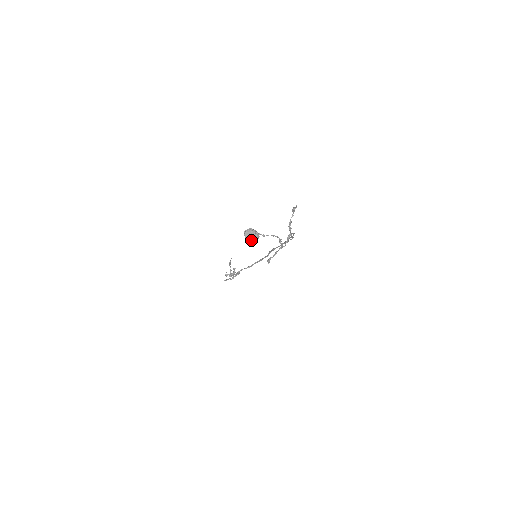
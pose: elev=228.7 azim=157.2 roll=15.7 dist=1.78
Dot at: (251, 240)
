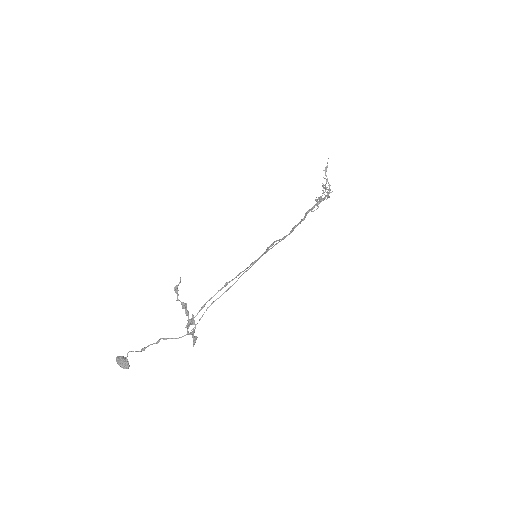
Dot at: (125, 368)
